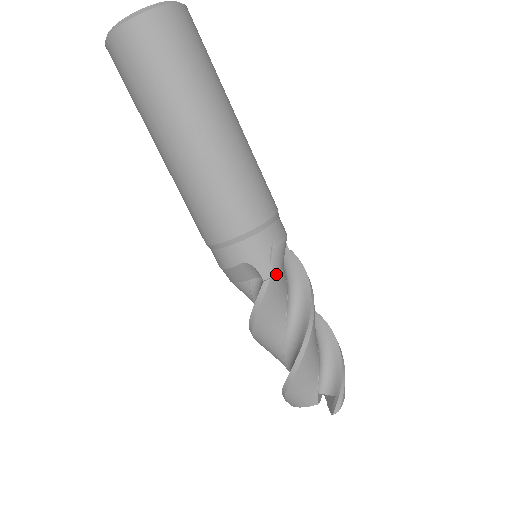
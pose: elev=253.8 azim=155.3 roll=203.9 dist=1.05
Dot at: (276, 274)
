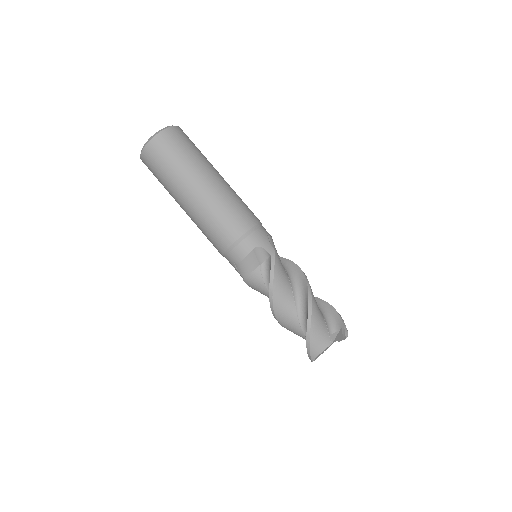
Dot at: (276, 251)
